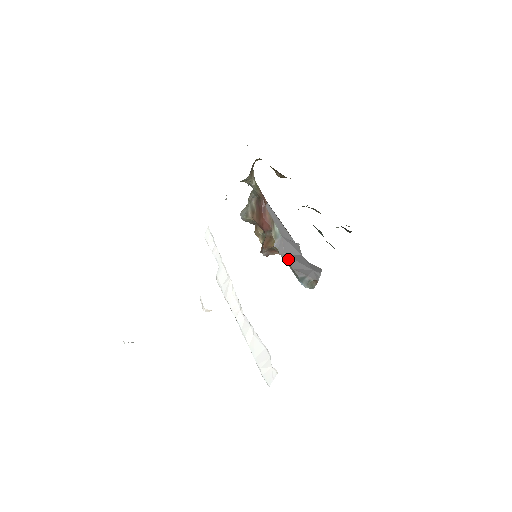
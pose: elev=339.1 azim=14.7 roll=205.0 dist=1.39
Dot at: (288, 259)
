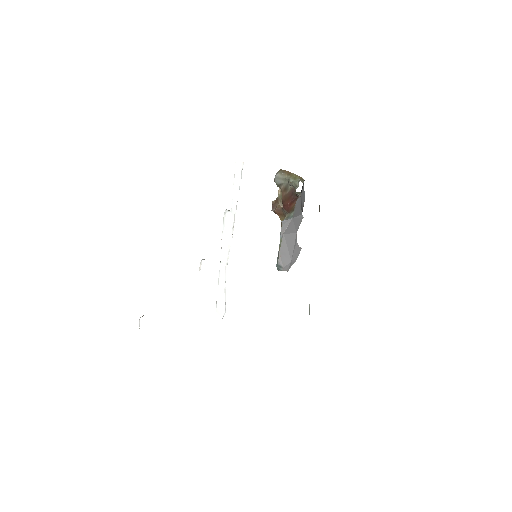
Dot at: (282, 241)
